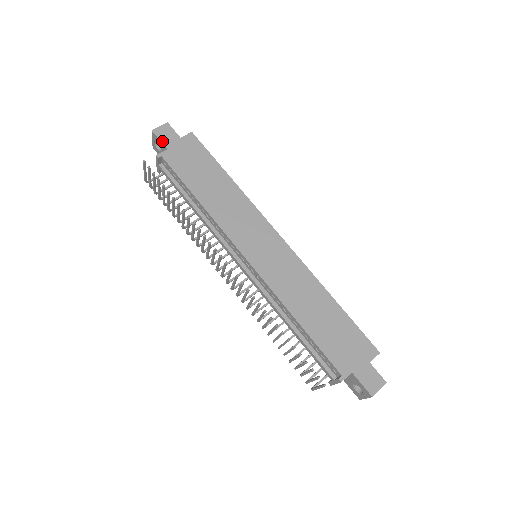
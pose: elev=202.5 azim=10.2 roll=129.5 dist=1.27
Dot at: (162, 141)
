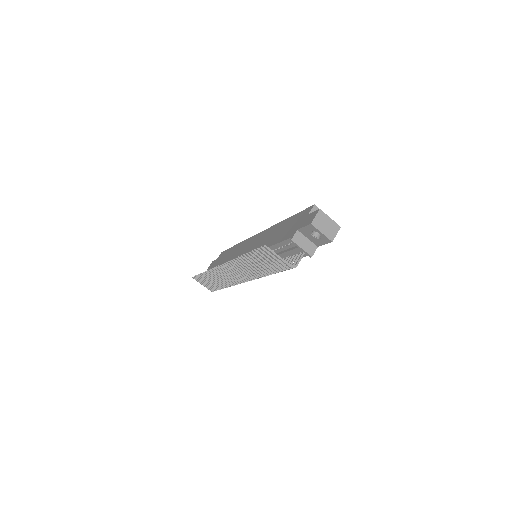
Dot at: (210, 268)
